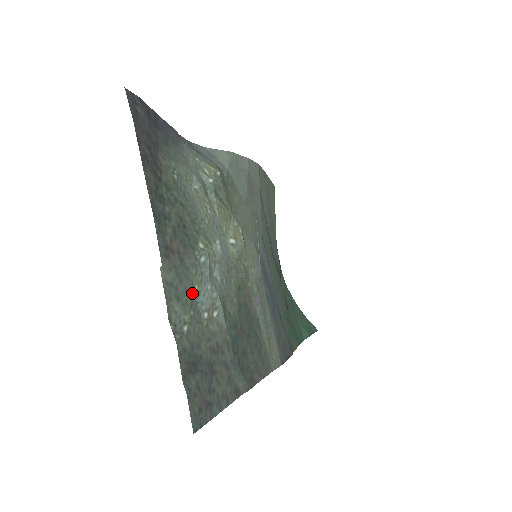
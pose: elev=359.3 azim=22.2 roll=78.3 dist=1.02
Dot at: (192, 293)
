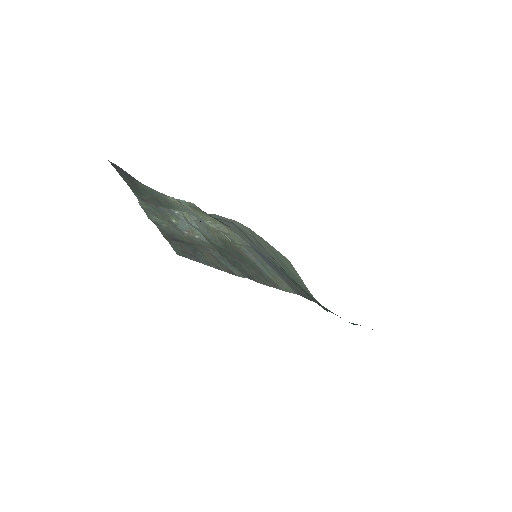
Dot at: (170, 220)
